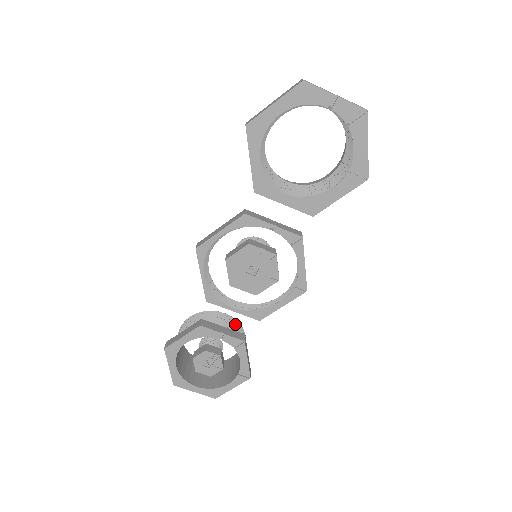
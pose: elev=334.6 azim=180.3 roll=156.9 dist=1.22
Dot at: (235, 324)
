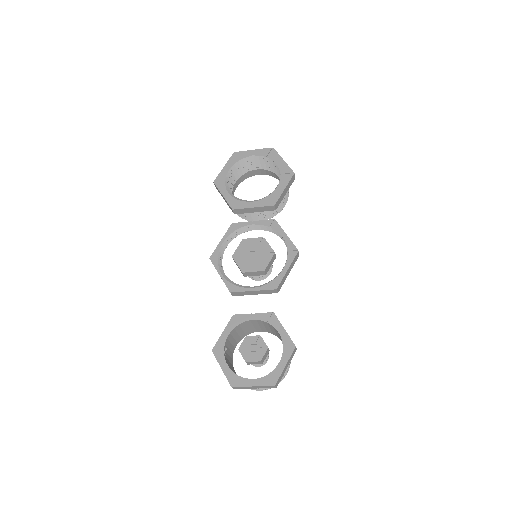
Dot at: occluded
